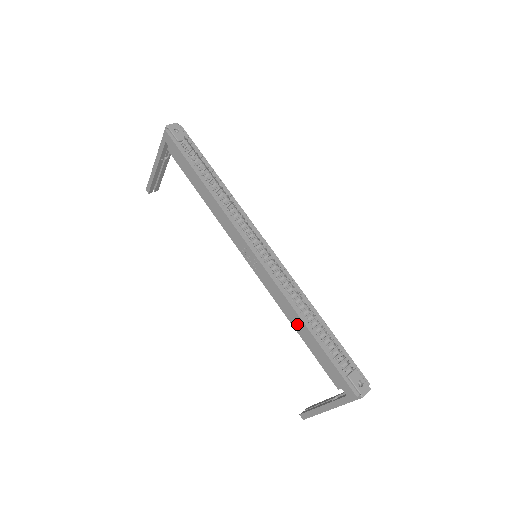
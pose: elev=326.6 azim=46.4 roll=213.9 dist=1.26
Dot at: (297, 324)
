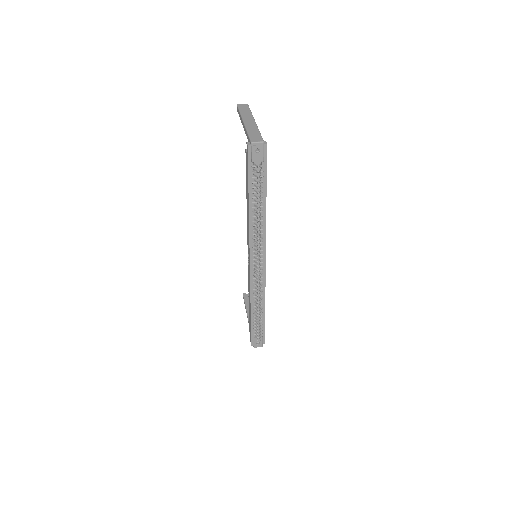
Dot at: (249, 302)
